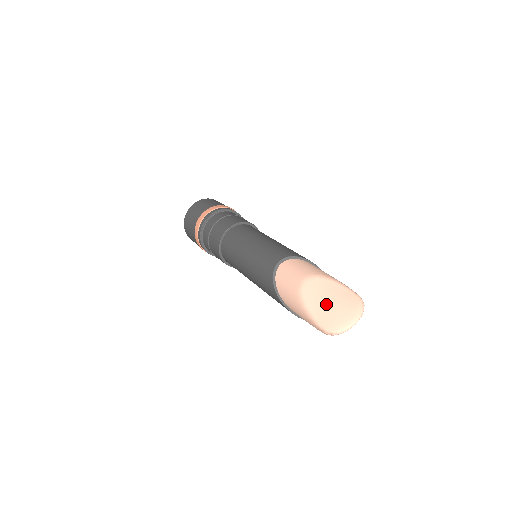
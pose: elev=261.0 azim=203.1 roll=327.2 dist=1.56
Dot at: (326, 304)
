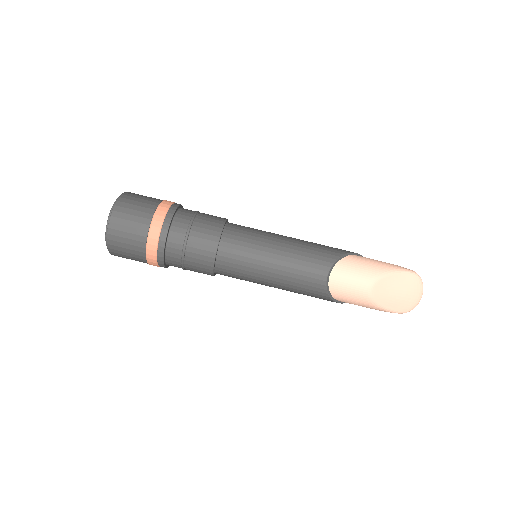
Dot at: (397, 297)
